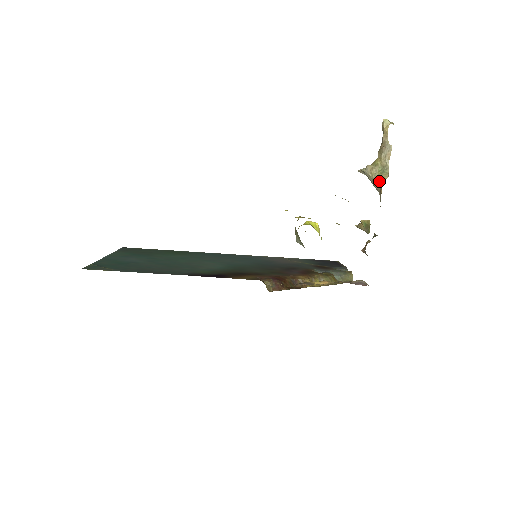
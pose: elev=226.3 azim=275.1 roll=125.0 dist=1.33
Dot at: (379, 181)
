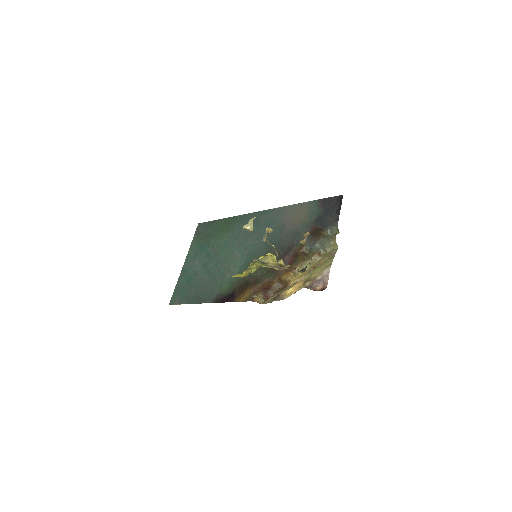
Dot at: (276, 252)
